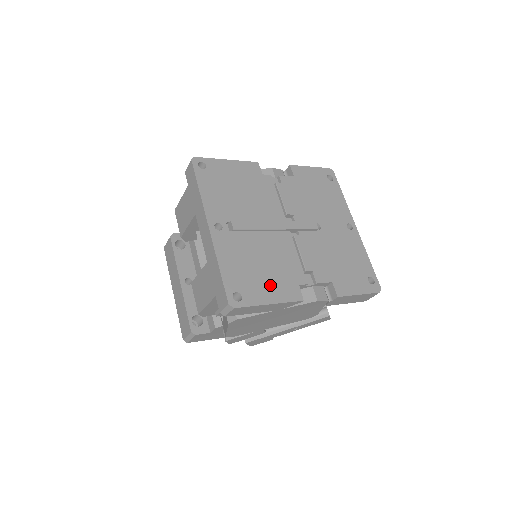
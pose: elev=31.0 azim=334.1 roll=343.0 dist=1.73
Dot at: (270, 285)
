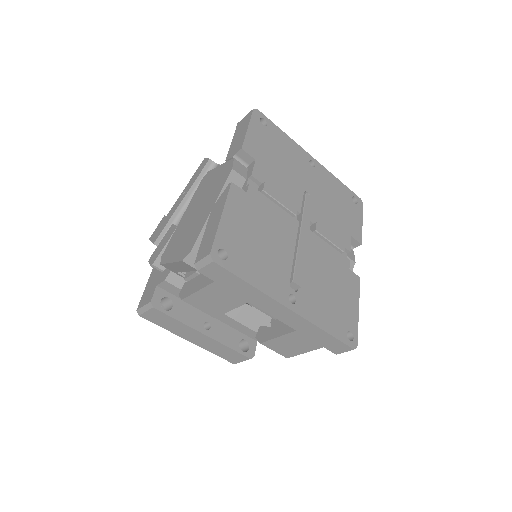
Dot at: (346, 296)
